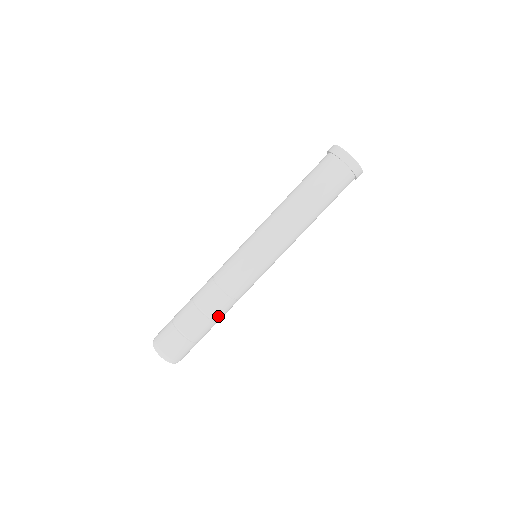
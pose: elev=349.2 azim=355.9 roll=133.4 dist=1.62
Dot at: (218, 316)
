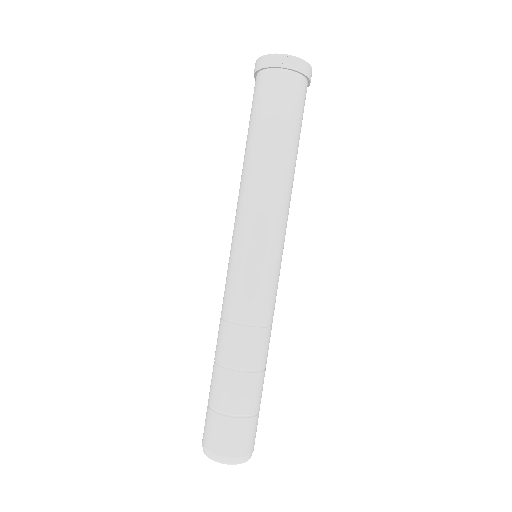
Dot at: (259, 361)
